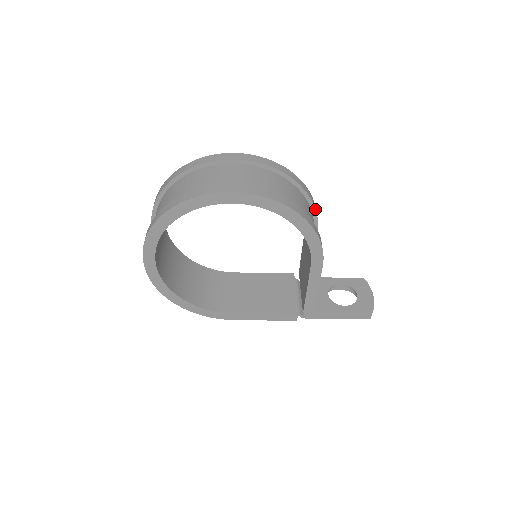
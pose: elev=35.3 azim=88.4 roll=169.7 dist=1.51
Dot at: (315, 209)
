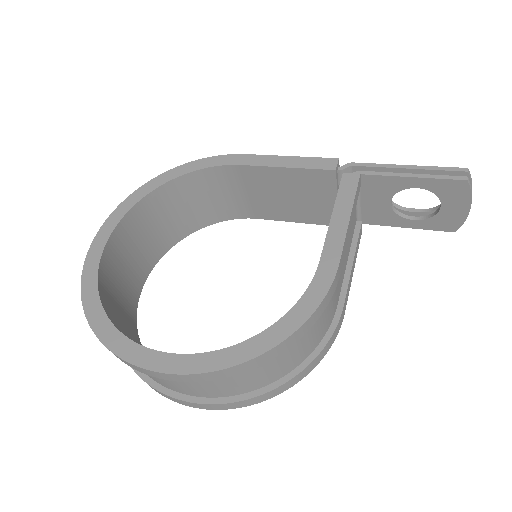
Dot at: occluded
